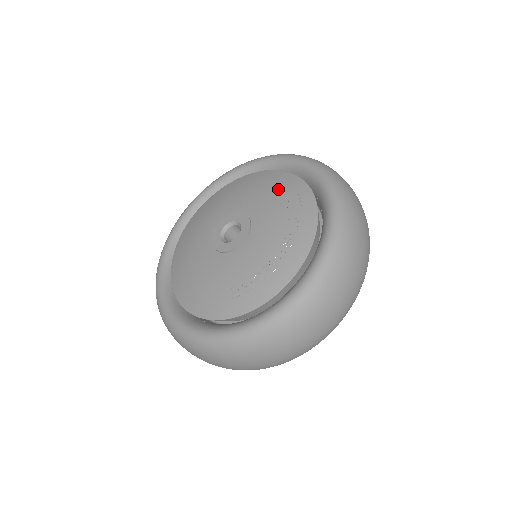
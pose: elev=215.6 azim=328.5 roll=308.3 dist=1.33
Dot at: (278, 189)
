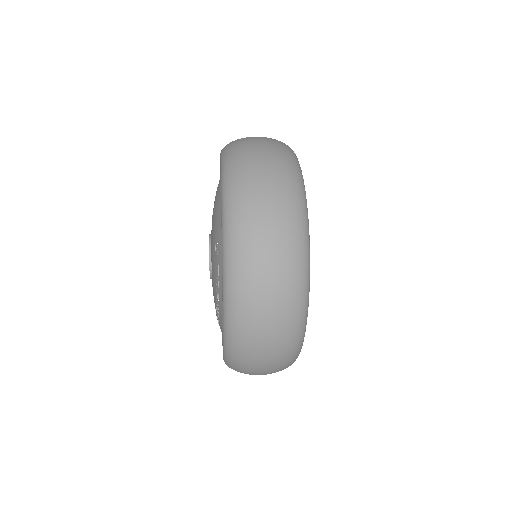
Dot at: (215, 220)
